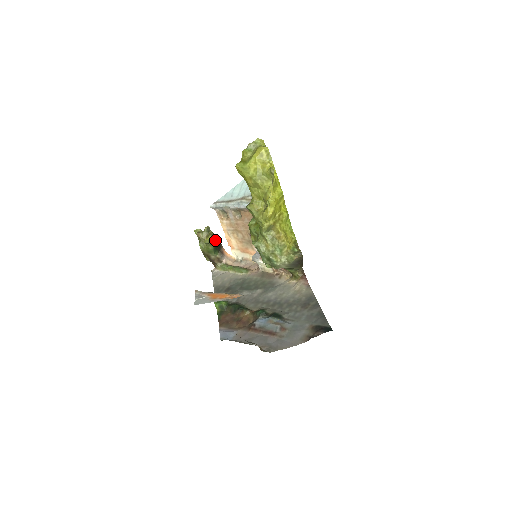
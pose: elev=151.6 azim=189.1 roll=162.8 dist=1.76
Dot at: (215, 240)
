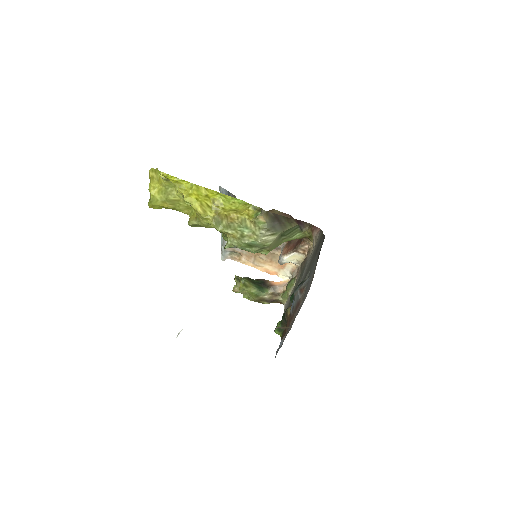
Dot at: (254, 282)
